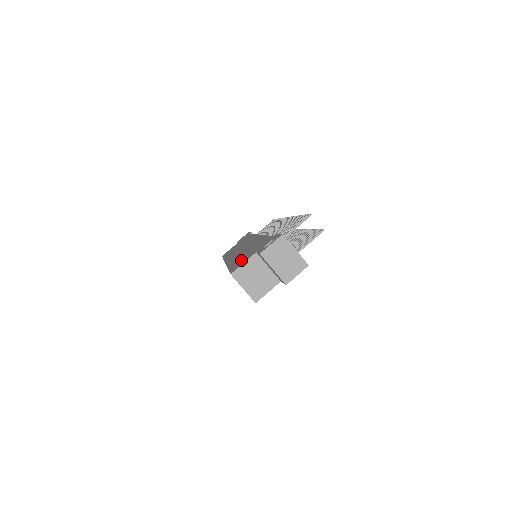
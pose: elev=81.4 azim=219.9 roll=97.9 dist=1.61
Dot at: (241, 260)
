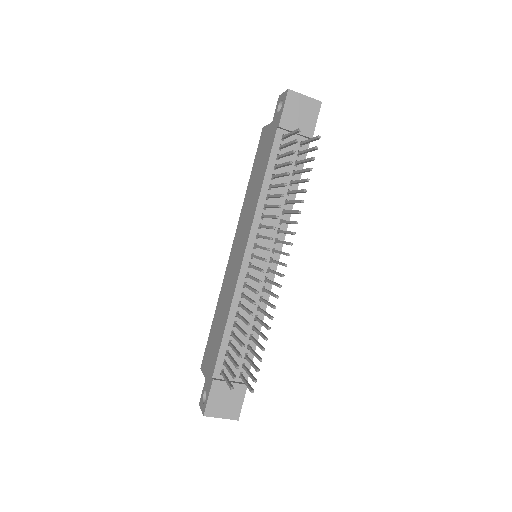
Dot at: (209, 347)
